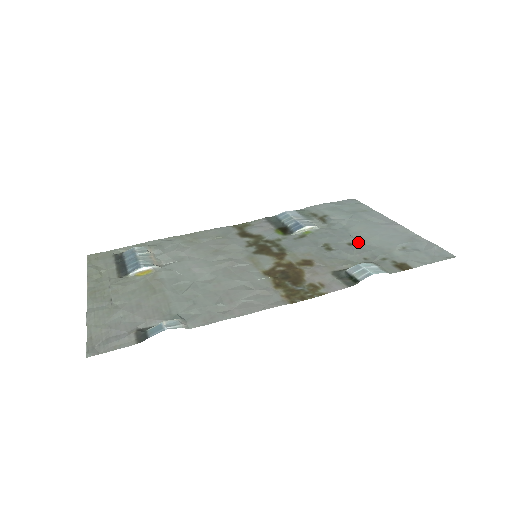
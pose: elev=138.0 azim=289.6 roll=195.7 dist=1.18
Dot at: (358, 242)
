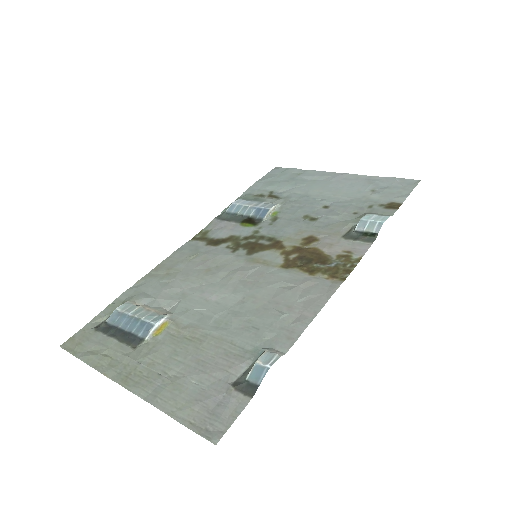
Dot at: (331, 202)
